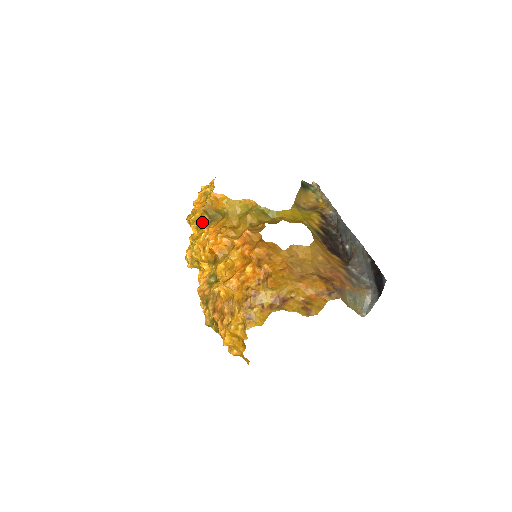
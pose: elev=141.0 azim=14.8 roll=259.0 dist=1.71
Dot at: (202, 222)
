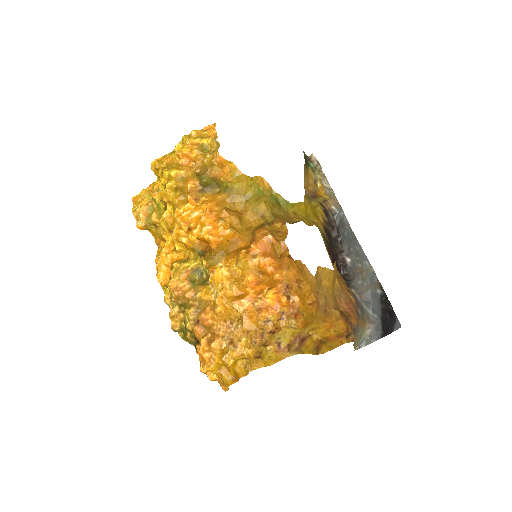
Dot at: (189, 188)
